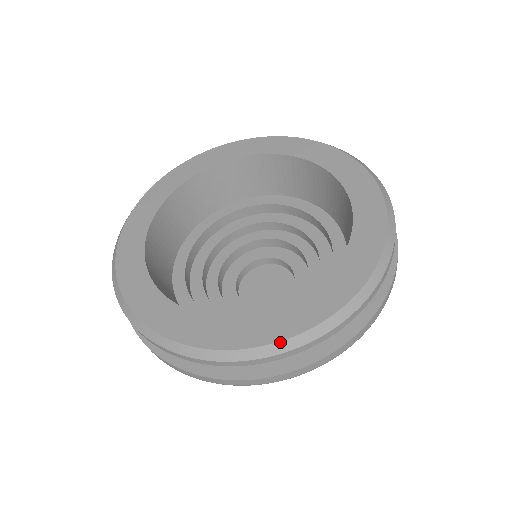
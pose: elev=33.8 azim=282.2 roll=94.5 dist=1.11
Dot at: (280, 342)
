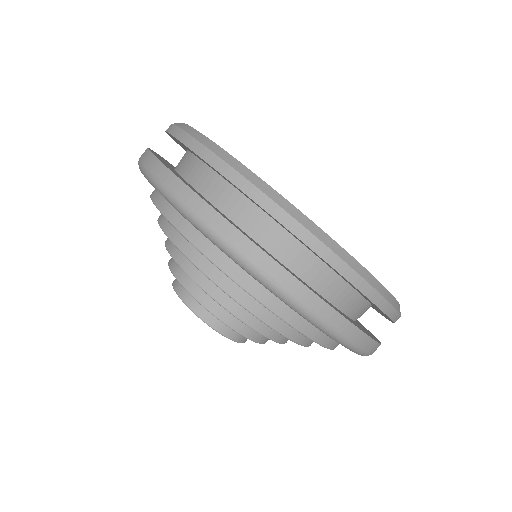
Dot at: occluded
